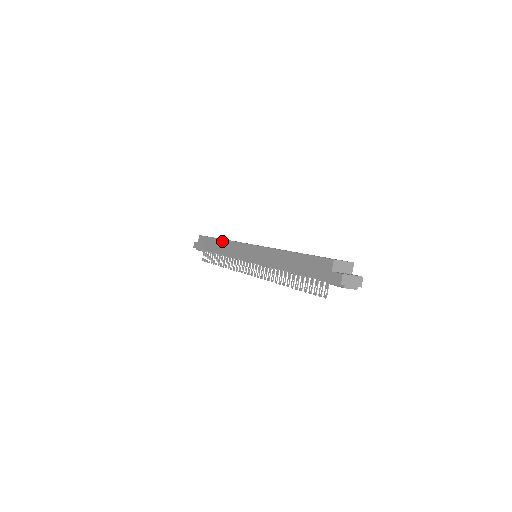
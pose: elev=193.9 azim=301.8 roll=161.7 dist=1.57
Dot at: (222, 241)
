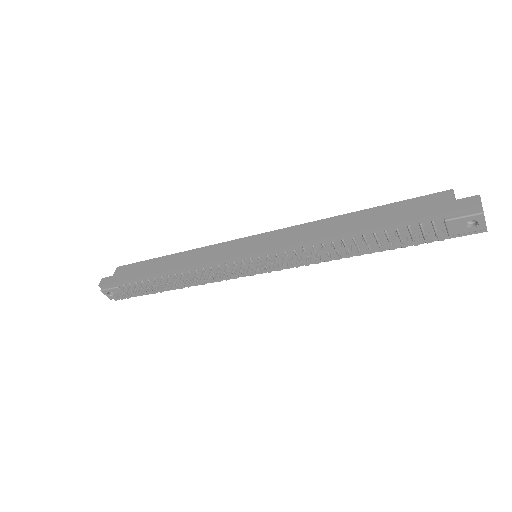
Dot at: (181, 253)
